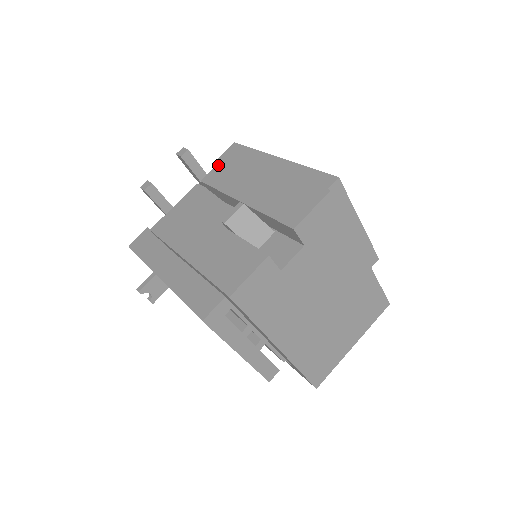
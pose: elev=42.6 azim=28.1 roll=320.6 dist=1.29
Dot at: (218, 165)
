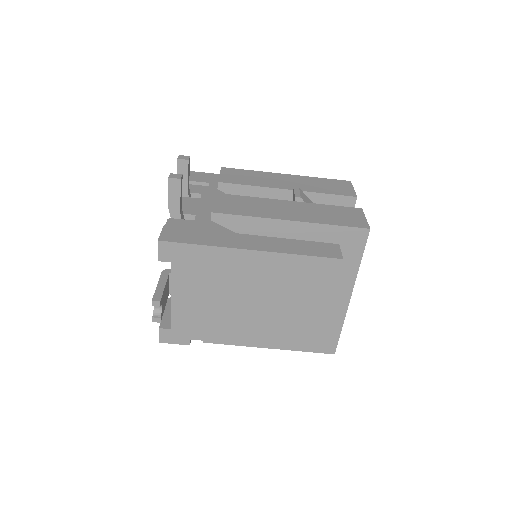
Dot at: (222, 173)
